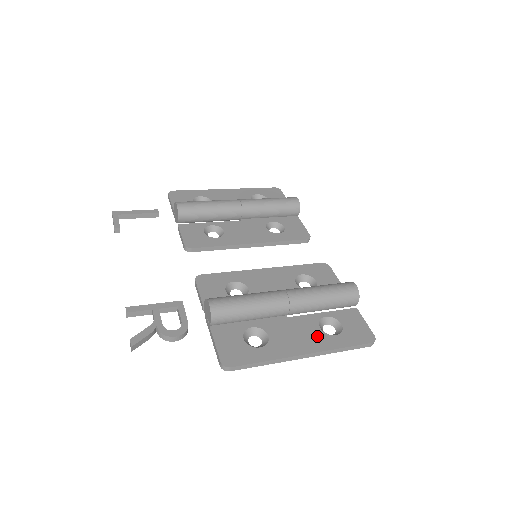
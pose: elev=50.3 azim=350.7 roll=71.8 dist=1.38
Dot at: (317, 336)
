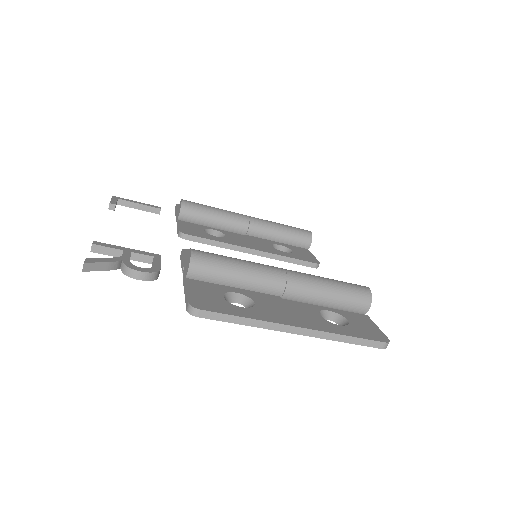
Dot at: (315, 319)
